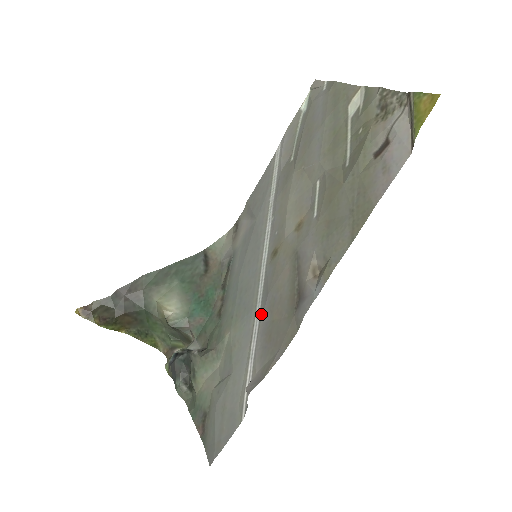
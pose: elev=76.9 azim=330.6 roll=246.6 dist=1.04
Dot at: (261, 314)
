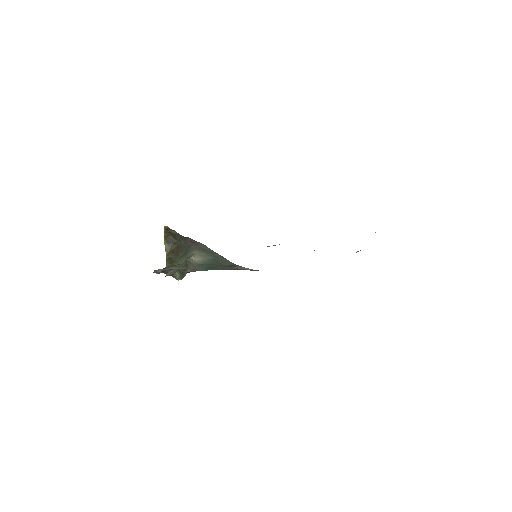
Dot at: occluded
